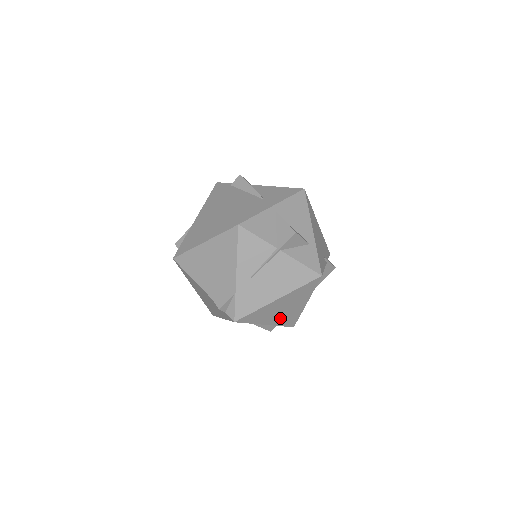
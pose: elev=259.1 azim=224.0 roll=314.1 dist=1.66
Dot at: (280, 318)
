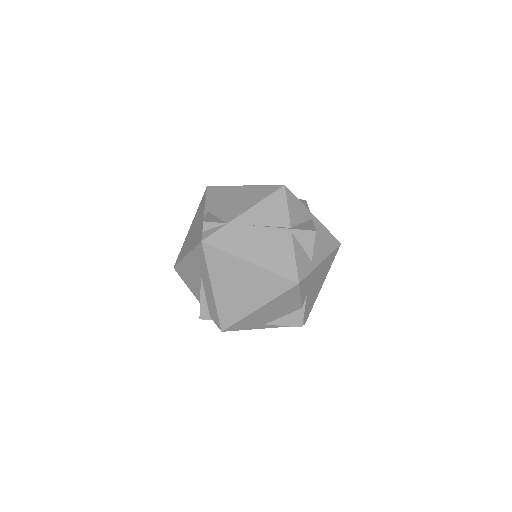
Dot at: (227, 297)
